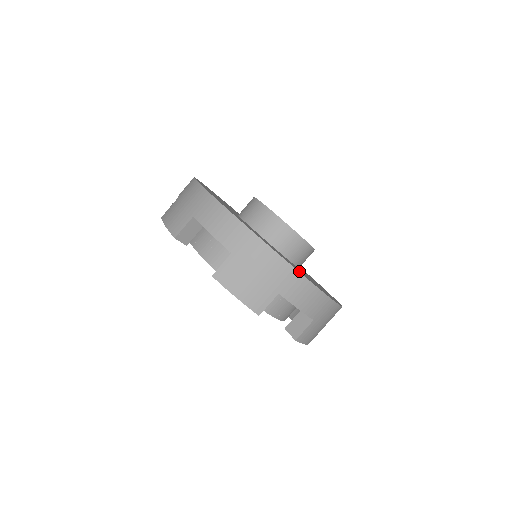
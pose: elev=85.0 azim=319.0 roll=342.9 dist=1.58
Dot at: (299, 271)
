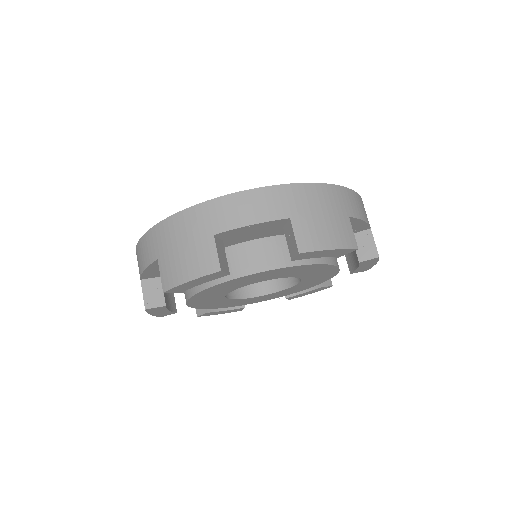
Dot at: occluded
